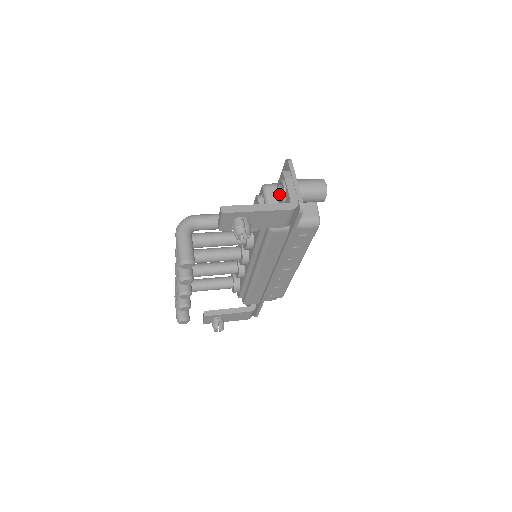
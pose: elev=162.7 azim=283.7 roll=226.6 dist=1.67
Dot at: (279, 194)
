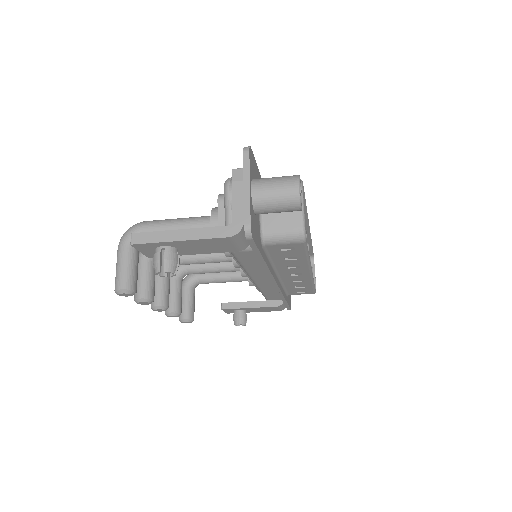
Dot at: occluded
